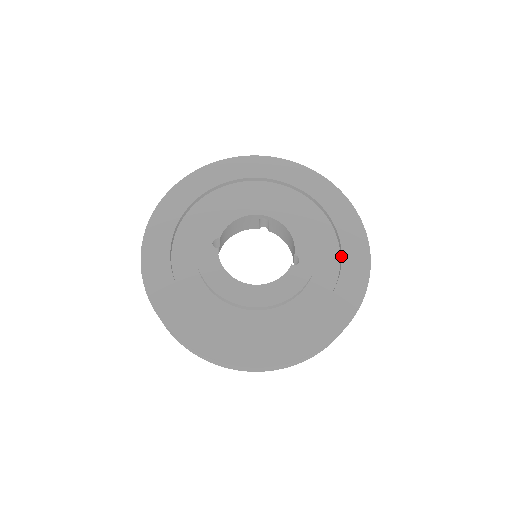
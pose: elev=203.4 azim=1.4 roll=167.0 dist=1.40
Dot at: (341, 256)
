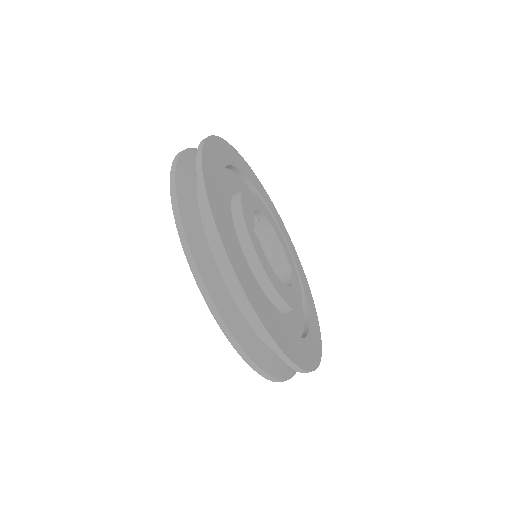
Dot at: (297, 271)
